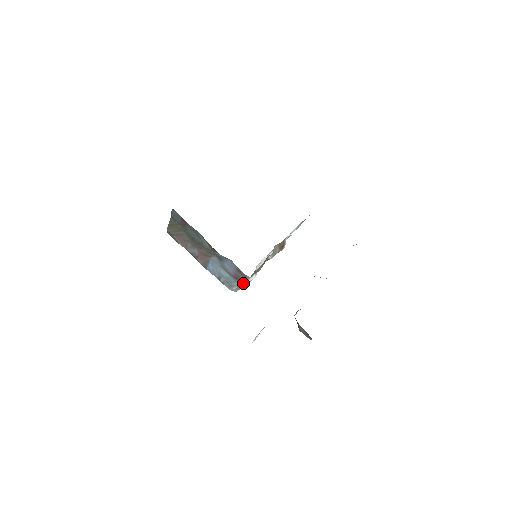
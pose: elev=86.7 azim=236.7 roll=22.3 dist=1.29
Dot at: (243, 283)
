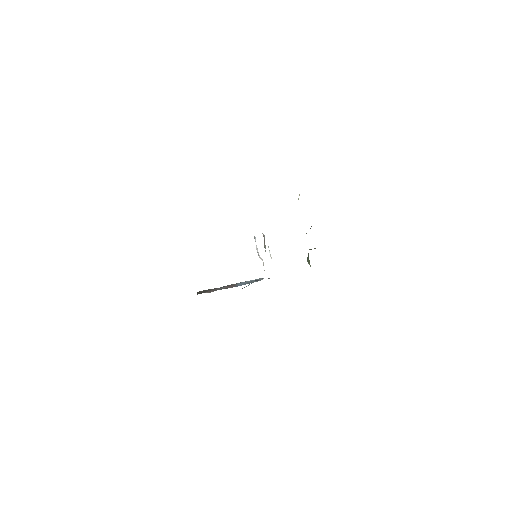
Dot at: occluded
